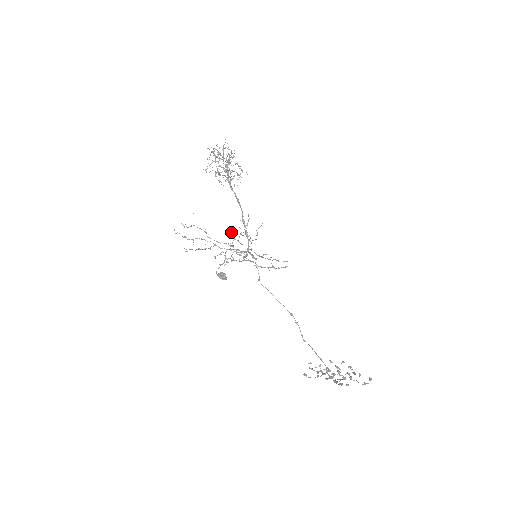
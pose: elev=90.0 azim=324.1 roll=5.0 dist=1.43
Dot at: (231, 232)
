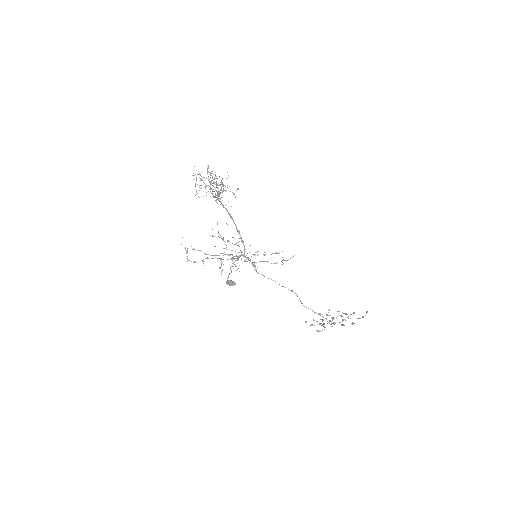
Dot at: occluded
